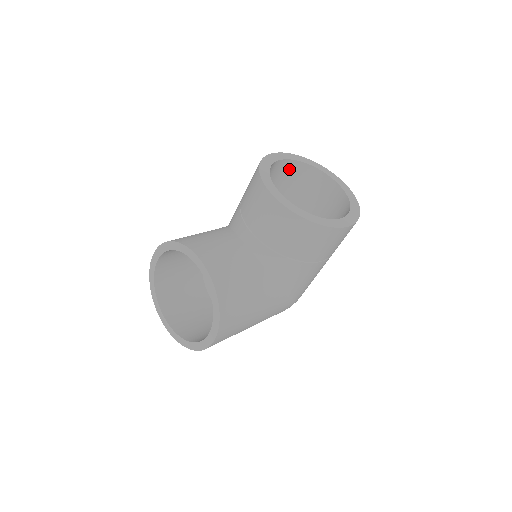
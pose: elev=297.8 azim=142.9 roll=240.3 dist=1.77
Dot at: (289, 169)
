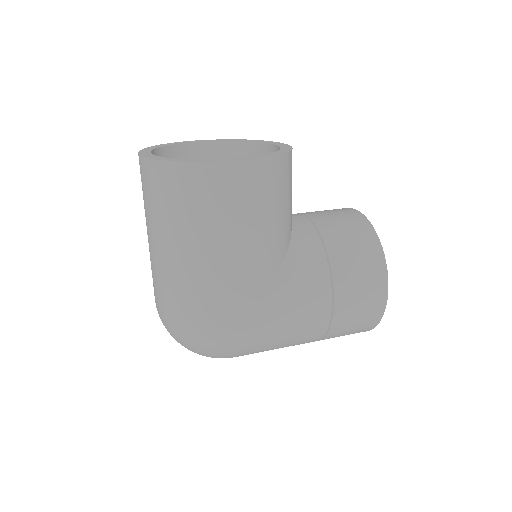
Dot at: occluded
